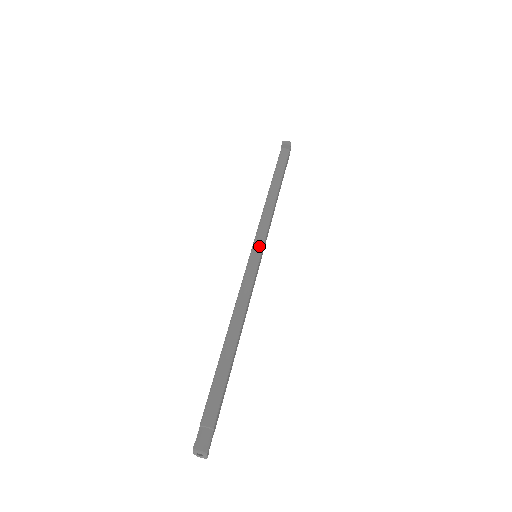
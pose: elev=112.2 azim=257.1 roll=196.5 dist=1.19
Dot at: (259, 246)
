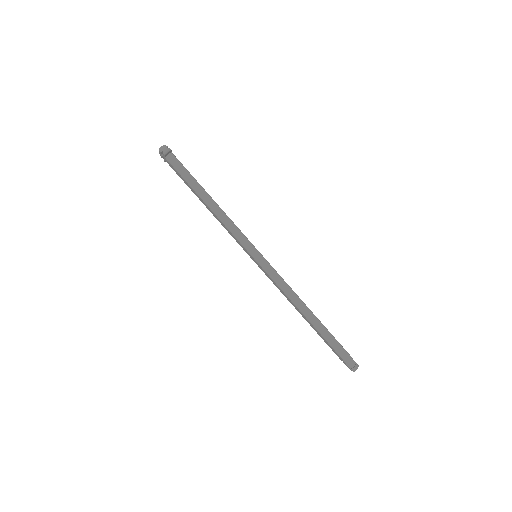
Dot at: (255, 251)
